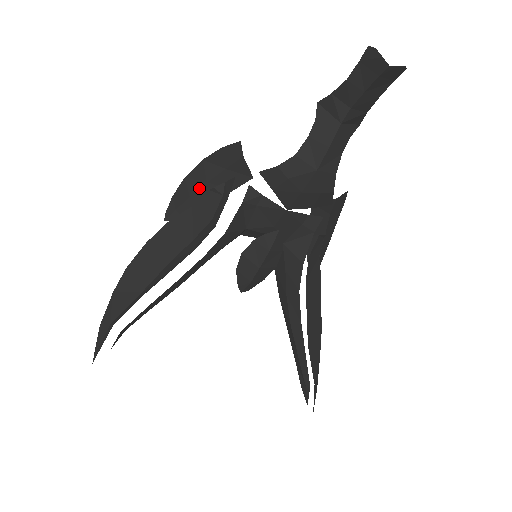
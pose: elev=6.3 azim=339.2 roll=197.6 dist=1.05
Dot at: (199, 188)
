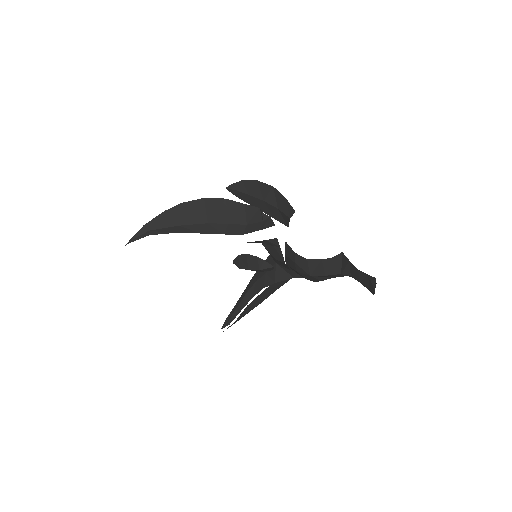
Dot at: (257, 198)
